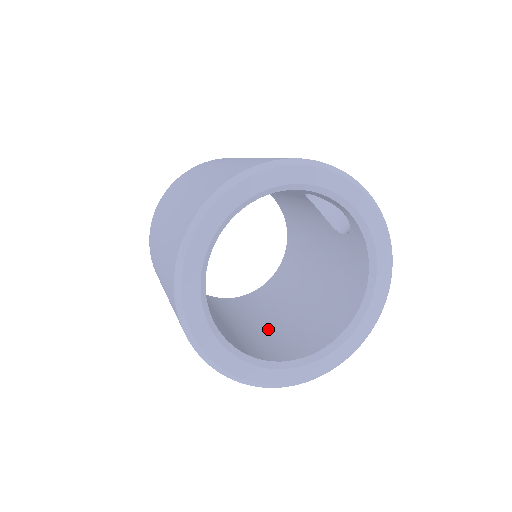
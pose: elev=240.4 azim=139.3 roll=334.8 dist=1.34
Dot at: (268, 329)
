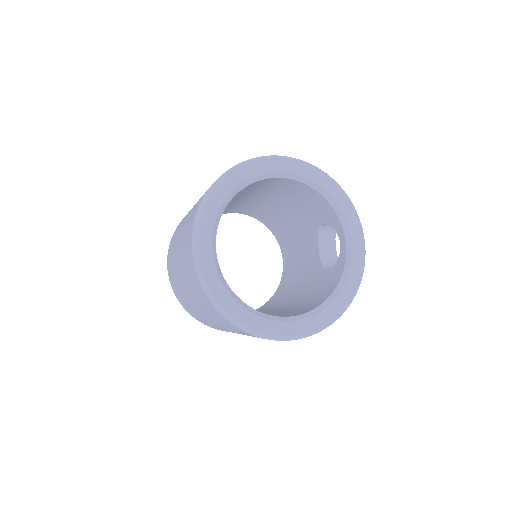
Dot at: occluded
